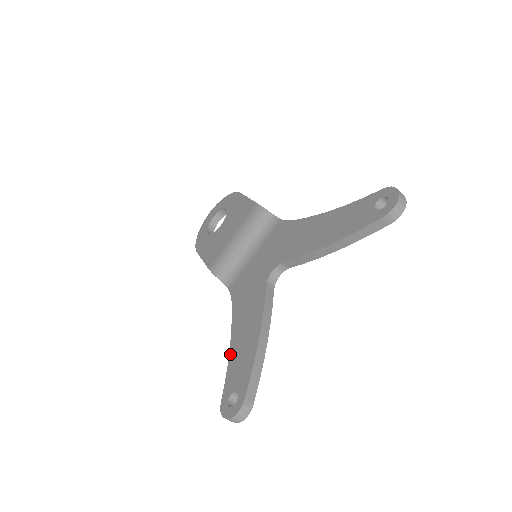
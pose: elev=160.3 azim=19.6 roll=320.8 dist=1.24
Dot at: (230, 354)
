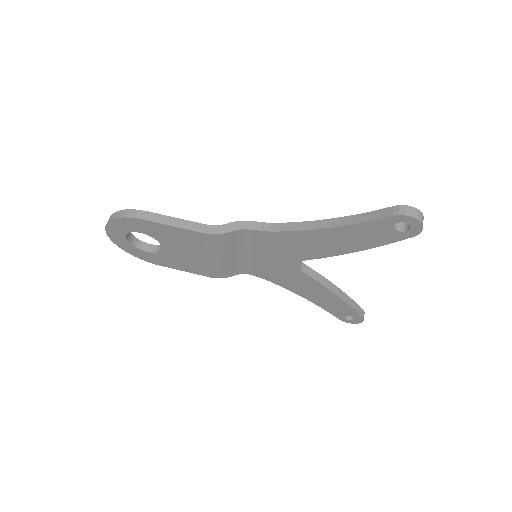
Dot at: (316, 304)
